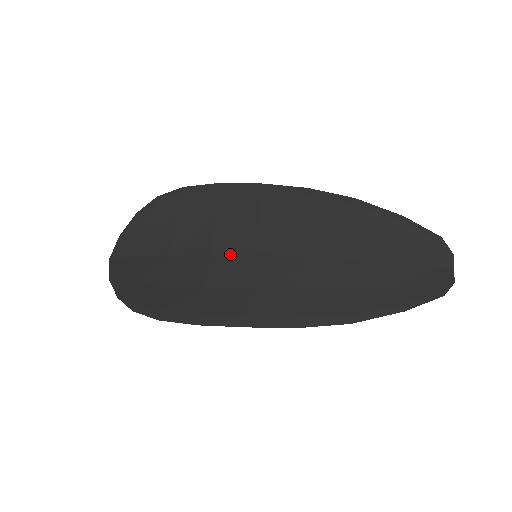
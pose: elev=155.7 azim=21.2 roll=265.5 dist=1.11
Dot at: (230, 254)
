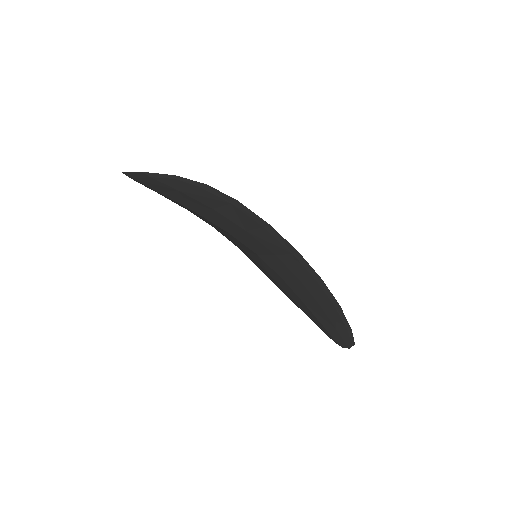
Dot at: occluded
